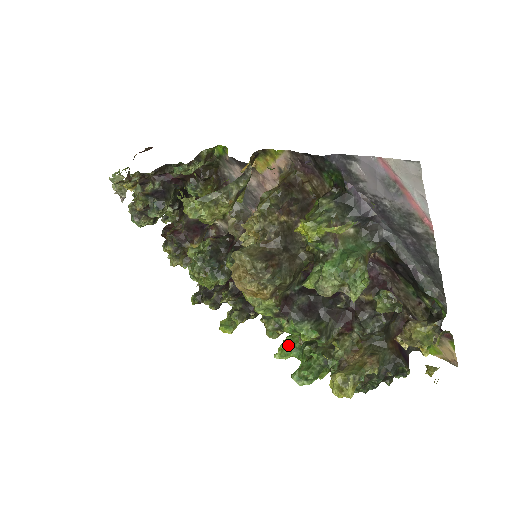
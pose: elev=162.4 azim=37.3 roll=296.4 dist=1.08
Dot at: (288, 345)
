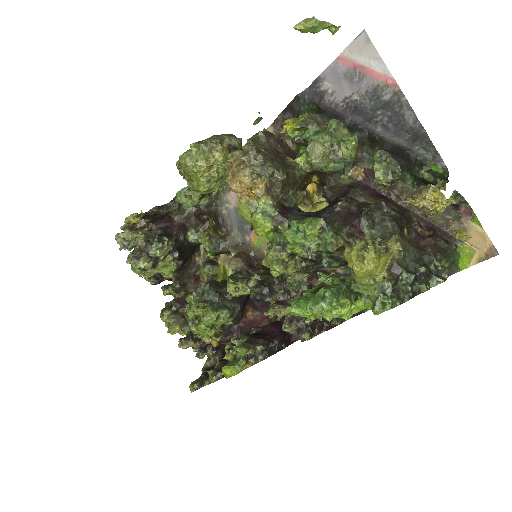
Dot at: (299, 299)
